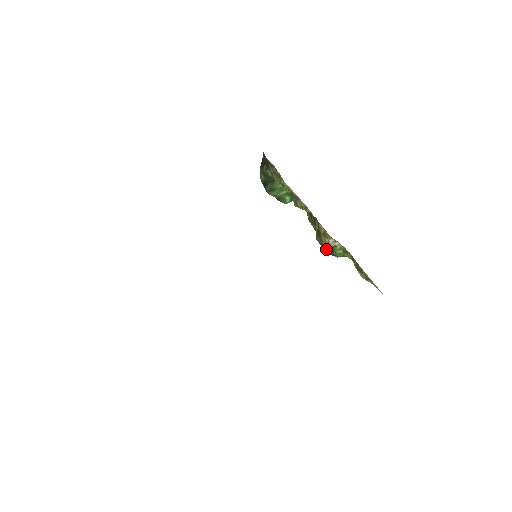
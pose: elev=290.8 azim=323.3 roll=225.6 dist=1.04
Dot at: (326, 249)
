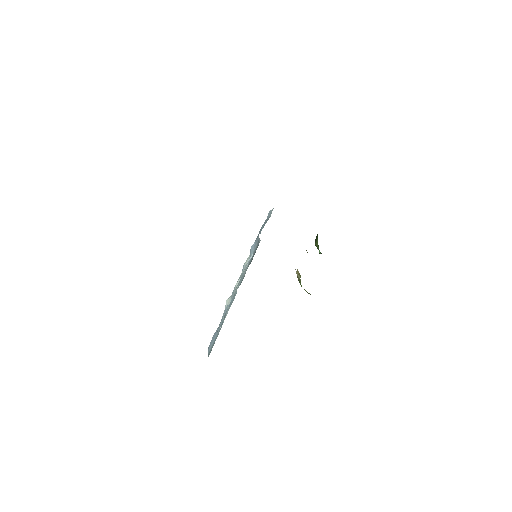
Dot at: (298, 280)
